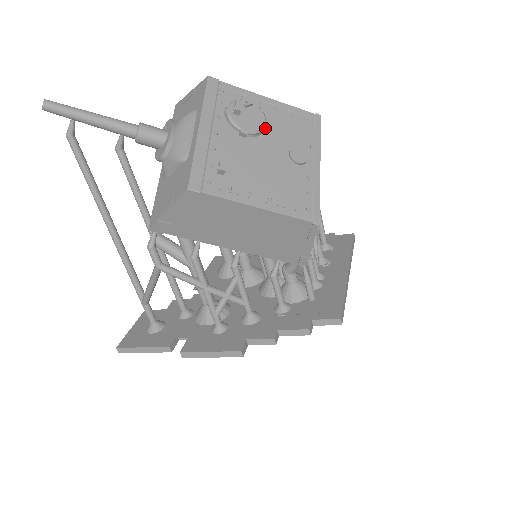
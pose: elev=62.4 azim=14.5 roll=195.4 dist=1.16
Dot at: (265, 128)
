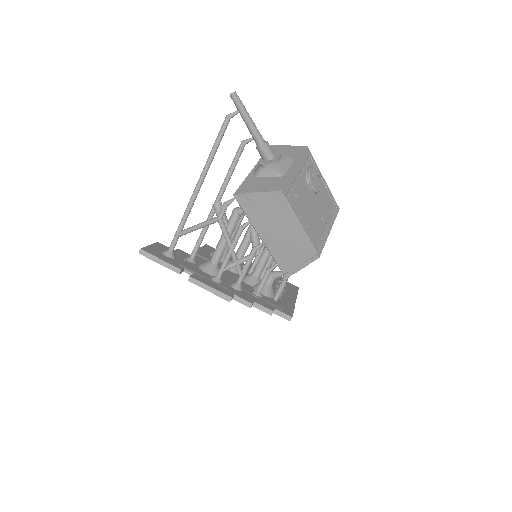
Dot at: (318, 192)
